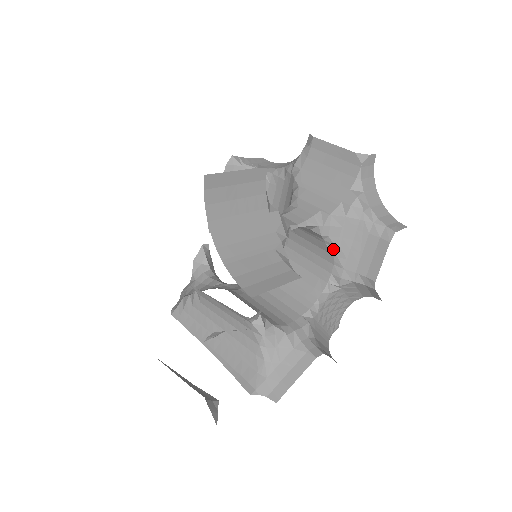
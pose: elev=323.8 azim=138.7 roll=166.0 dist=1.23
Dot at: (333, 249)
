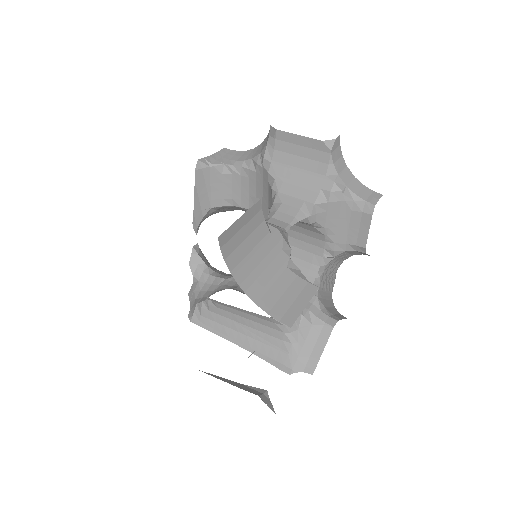
Dot at: (322, 230)
